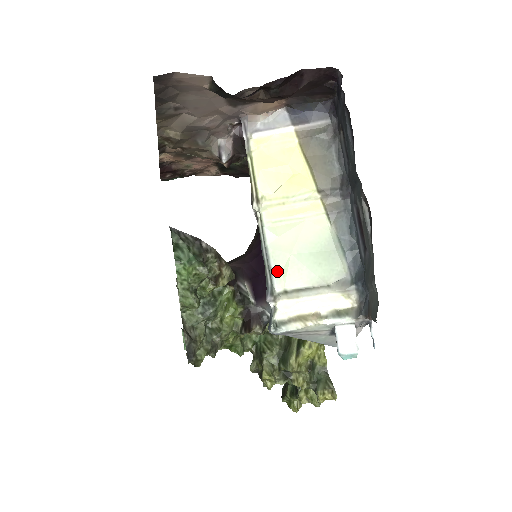
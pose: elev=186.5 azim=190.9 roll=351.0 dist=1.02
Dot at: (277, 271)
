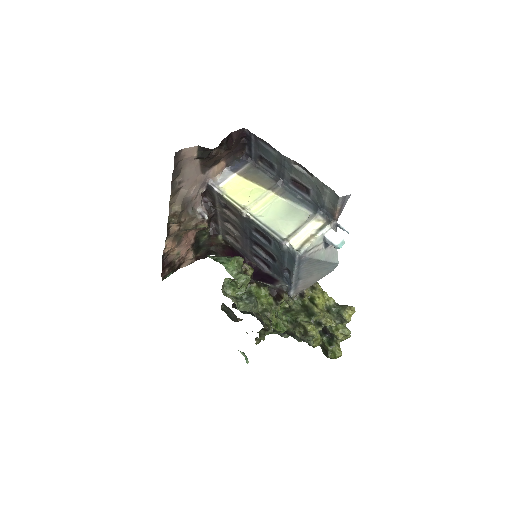
Dot at: (277, 231)
